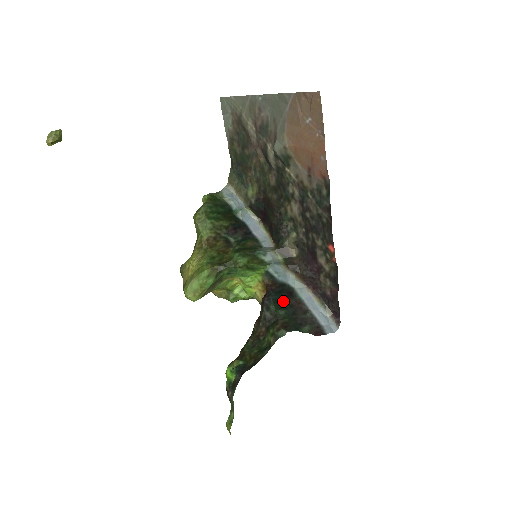
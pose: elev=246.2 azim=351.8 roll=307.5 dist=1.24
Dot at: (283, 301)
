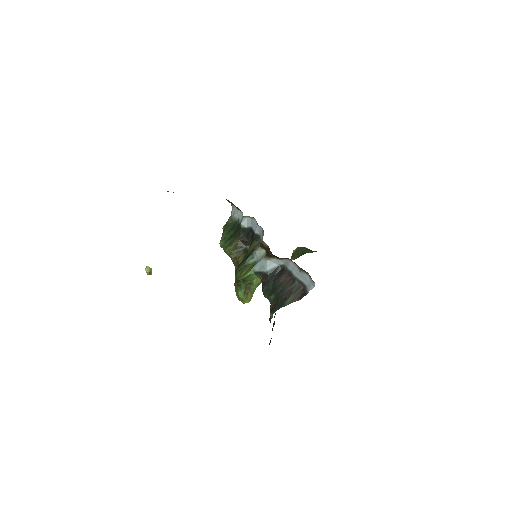
Dot at: (273, 286)
